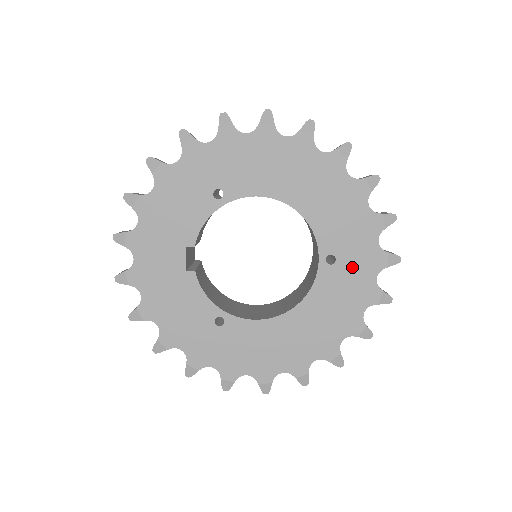
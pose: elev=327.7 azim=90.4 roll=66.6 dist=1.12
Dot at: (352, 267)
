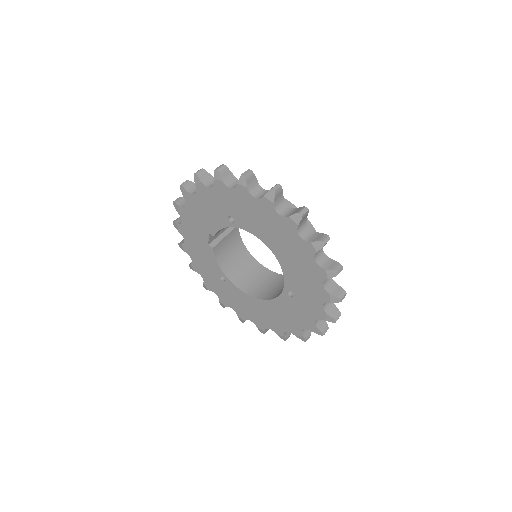
Dot at: (302, 306)
